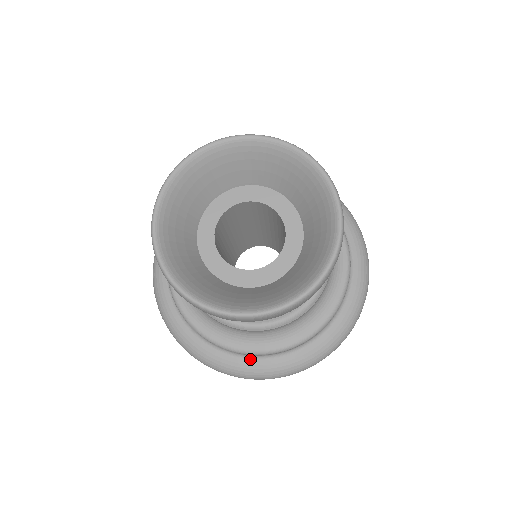
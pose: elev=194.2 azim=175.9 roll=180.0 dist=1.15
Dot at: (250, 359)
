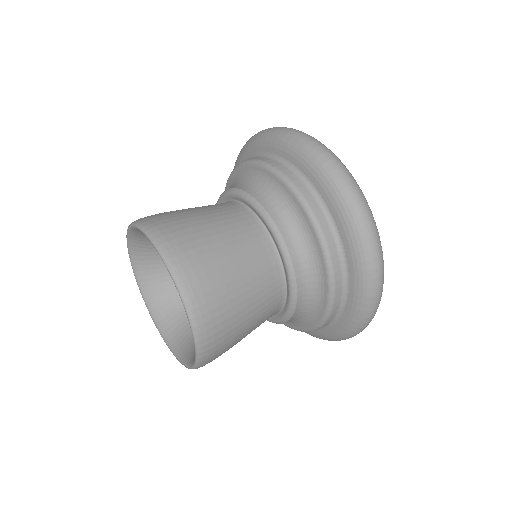
Dot at: occluded
